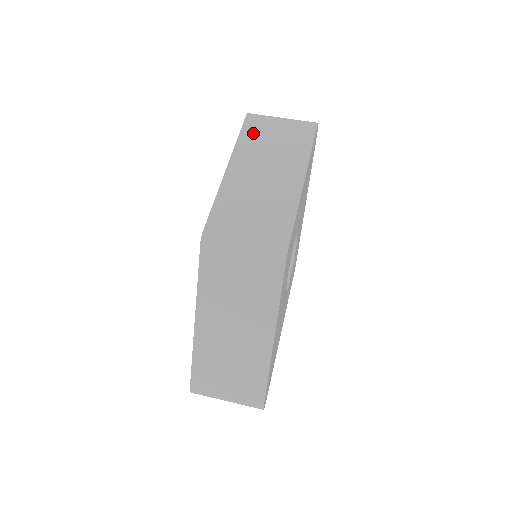
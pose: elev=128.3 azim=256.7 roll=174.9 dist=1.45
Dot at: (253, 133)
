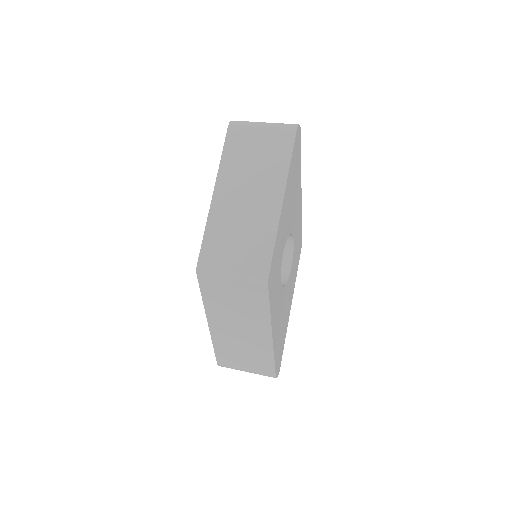
Dot at: (235, 148)
